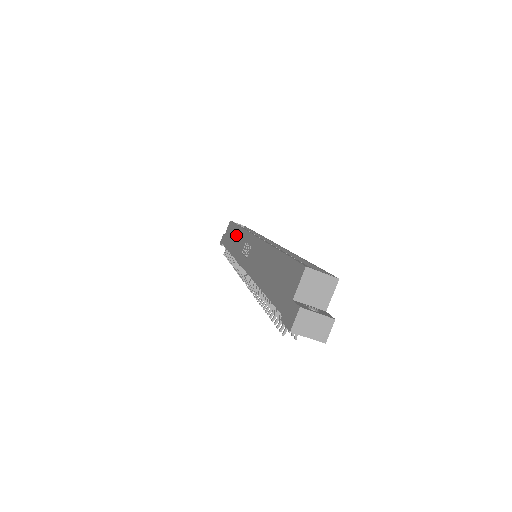
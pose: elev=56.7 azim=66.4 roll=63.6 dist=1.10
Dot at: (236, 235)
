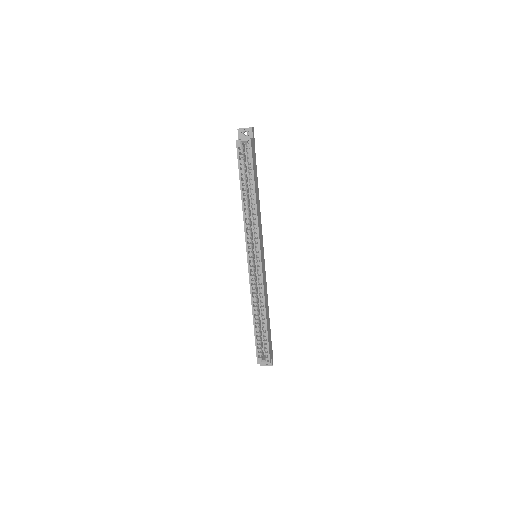
Dot at: occluded
